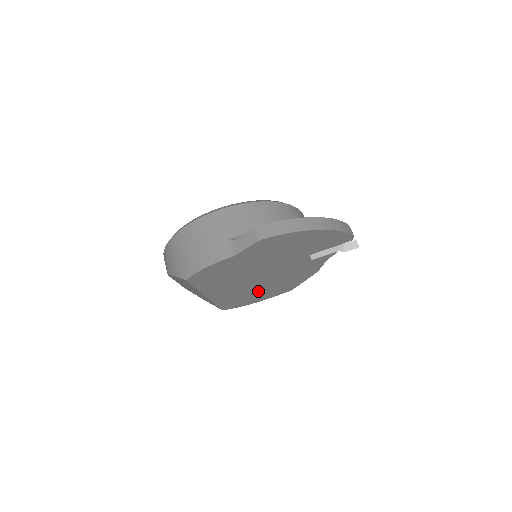
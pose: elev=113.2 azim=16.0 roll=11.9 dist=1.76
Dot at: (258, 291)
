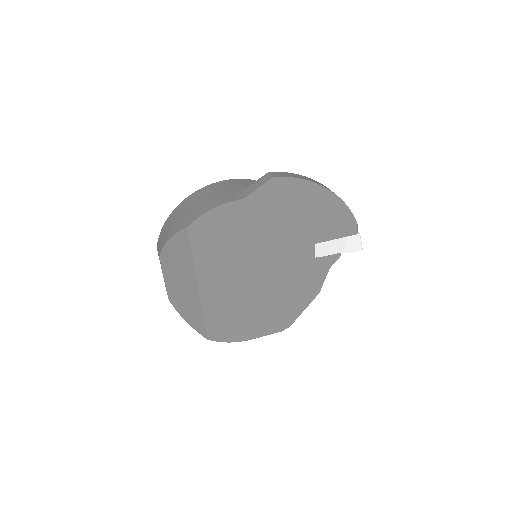
Dot at: (253, 308)
